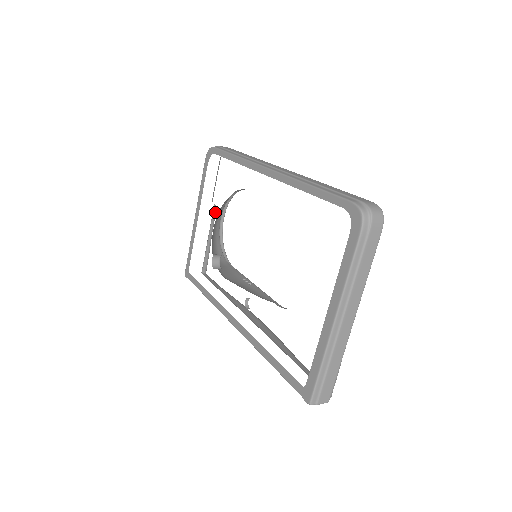
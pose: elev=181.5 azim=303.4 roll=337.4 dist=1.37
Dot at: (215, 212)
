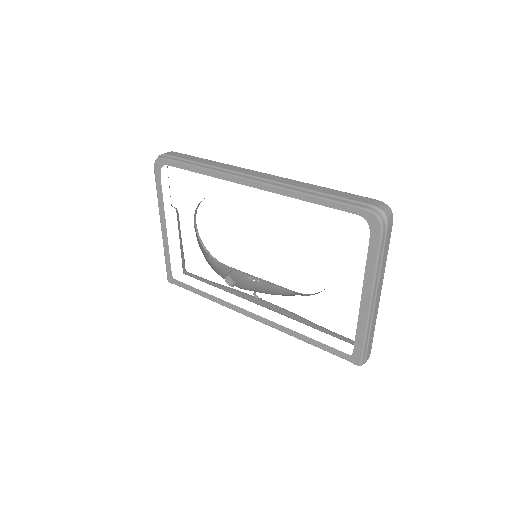
Dot at: (178, 215)
